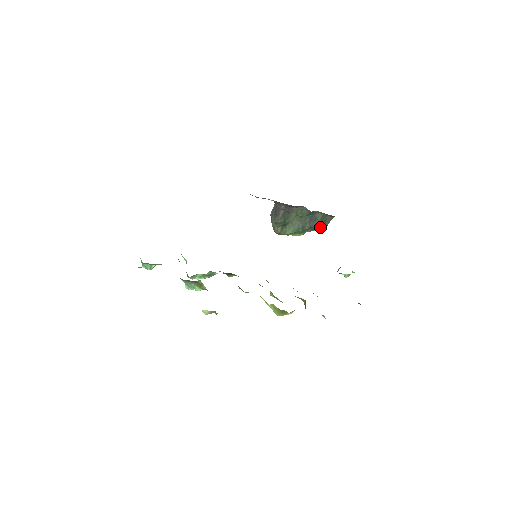
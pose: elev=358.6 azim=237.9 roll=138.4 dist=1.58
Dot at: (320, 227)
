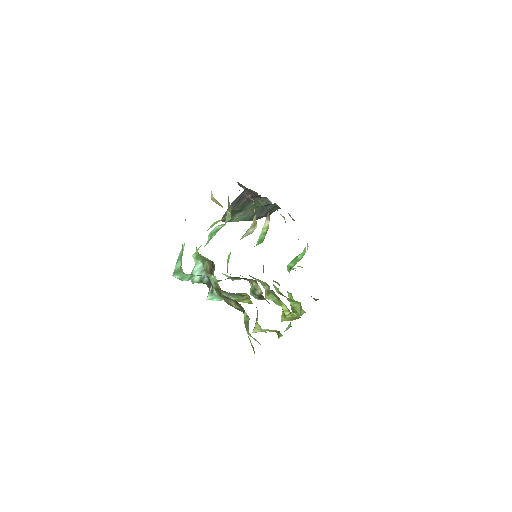
Dot at: occluded
